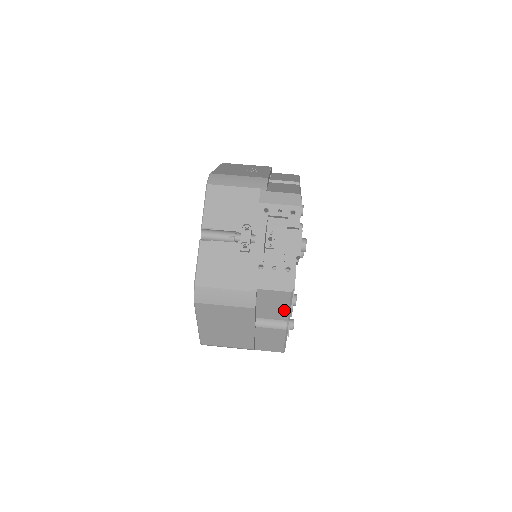
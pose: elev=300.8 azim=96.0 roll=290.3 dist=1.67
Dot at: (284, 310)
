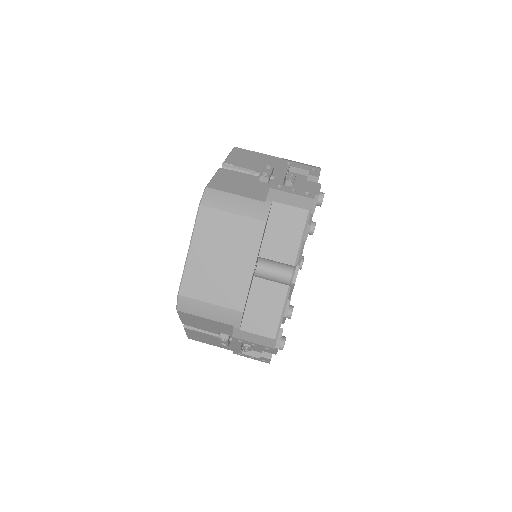
Dot at: (294, 244)
